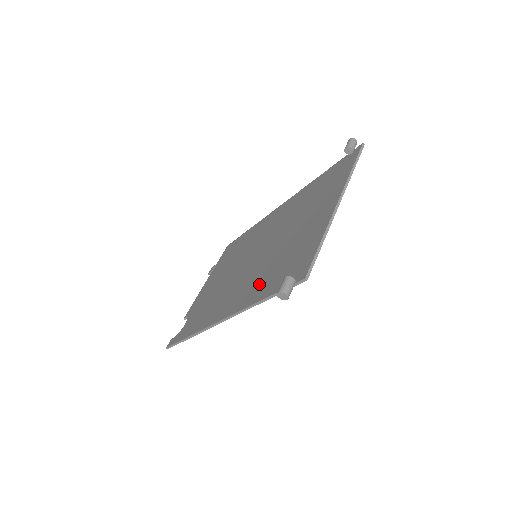
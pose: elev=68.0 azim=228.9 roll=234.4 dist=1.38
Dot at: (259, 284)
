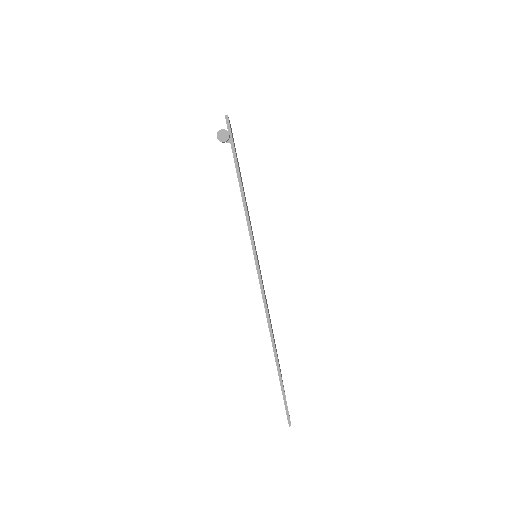
Dot at: occluded
